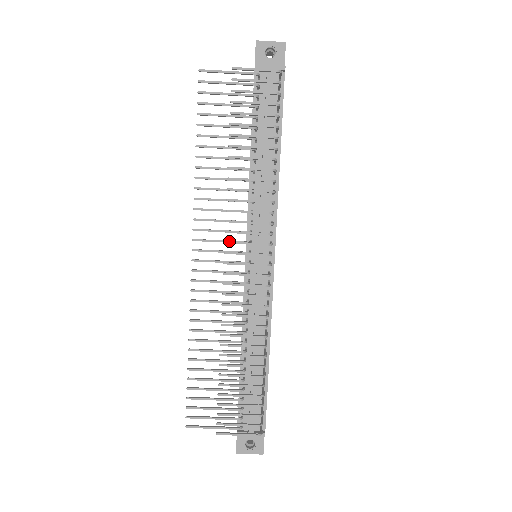
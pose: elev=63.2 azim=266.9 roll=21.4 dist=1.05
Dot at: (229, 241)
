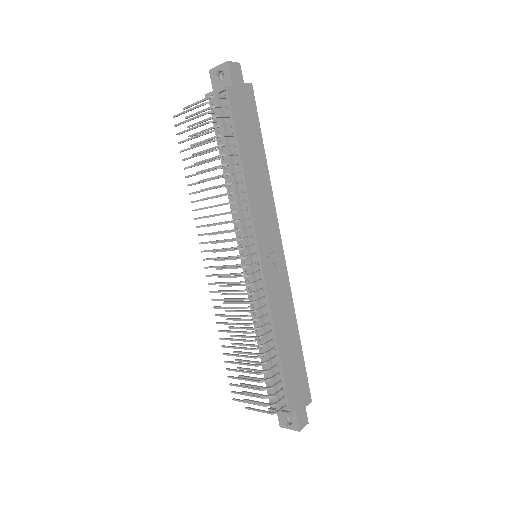
Dot at: occluded
